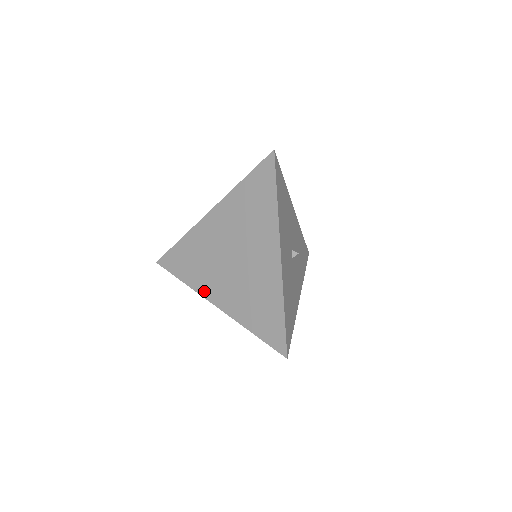
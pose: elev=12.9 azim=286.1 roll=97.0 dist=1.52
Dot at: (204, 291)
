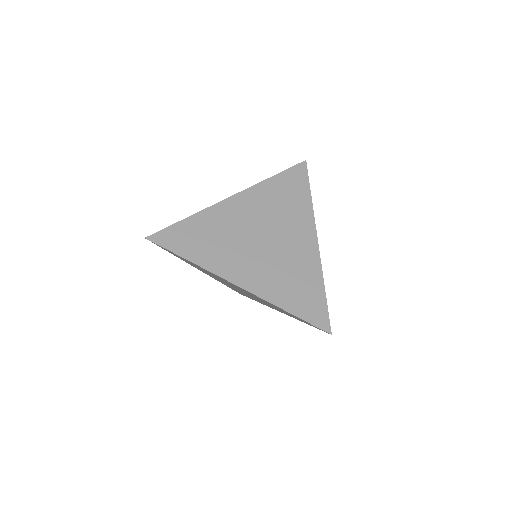
Dot at: (222, 271)
